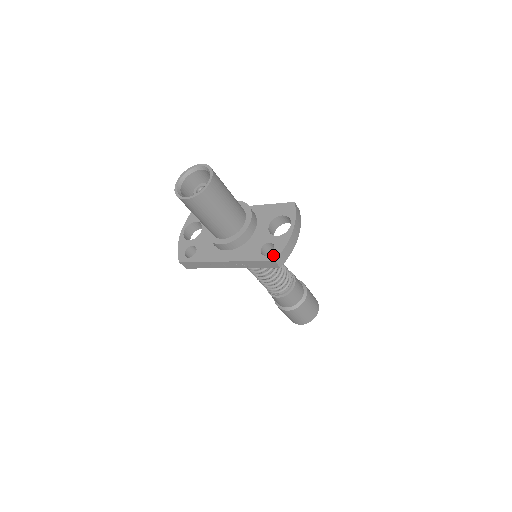
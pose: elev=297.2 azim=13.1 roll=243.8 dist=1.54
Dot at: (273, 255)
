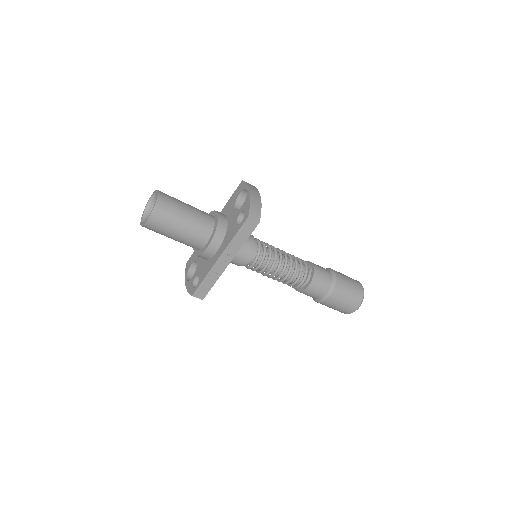
Dot at: (245, 216)
